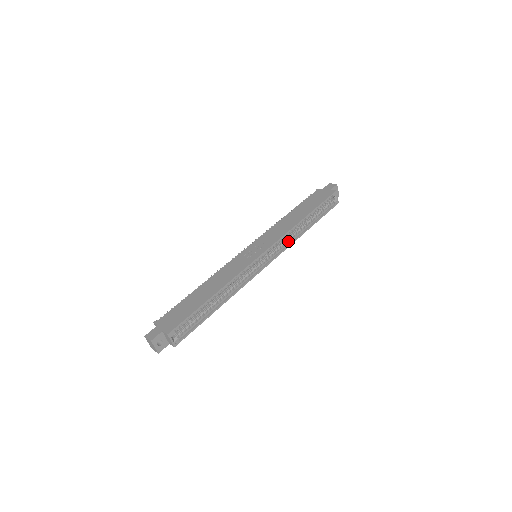
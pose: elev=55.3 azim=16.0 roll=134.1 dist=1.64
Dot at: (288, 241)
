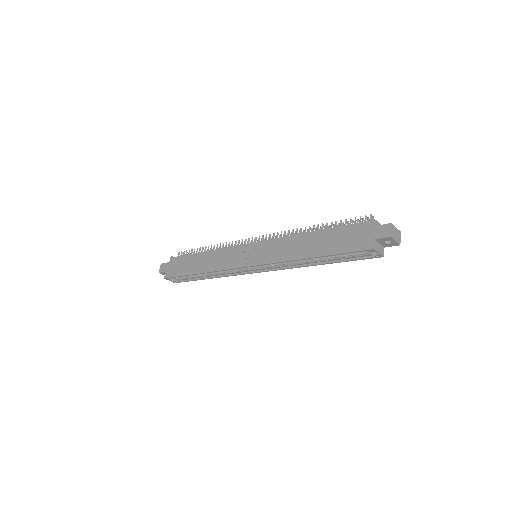
Dot at: (290, 263)
